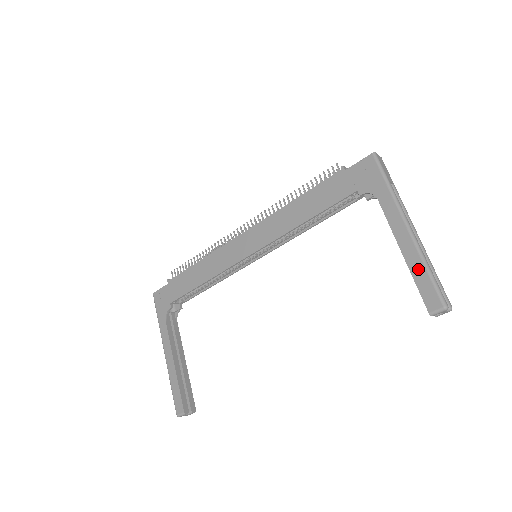
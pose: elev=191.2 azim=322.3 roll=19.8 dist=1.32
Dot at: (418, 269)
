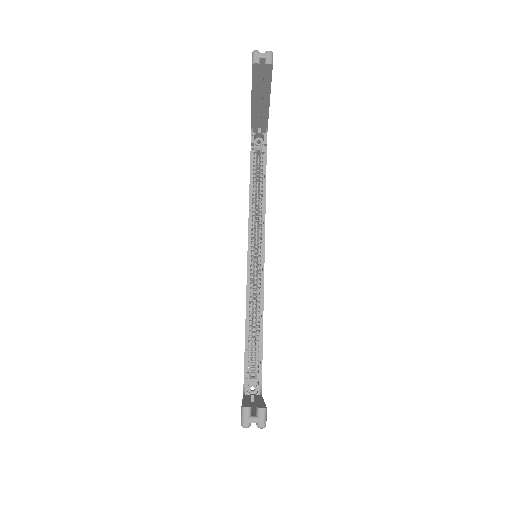
Dot at: occluded
